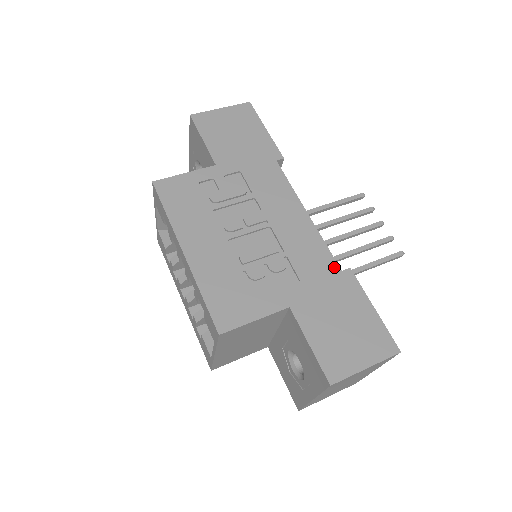
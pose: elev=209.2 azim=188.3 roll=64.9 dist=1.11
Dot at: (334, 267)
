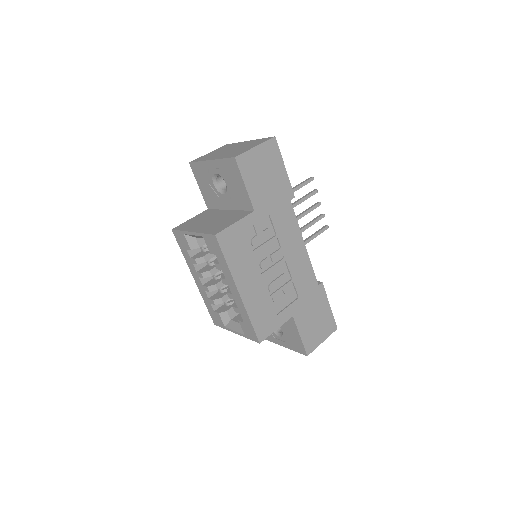
Dot at: (315, 284)
